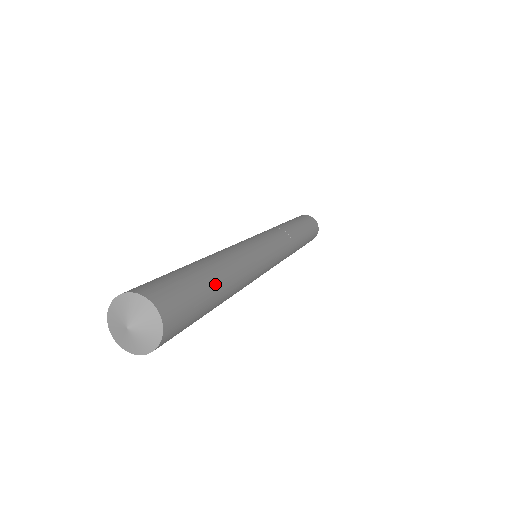
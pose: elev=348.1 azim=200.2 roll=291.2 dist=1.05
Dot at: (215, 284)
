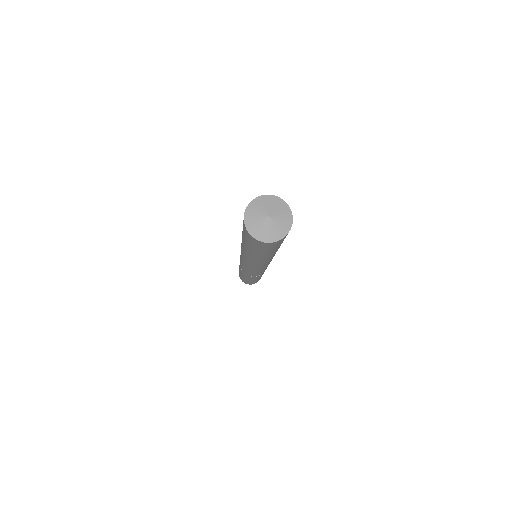
Dot at: occluded
